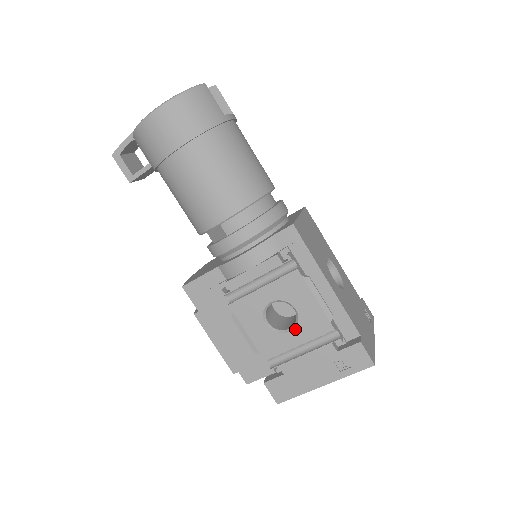
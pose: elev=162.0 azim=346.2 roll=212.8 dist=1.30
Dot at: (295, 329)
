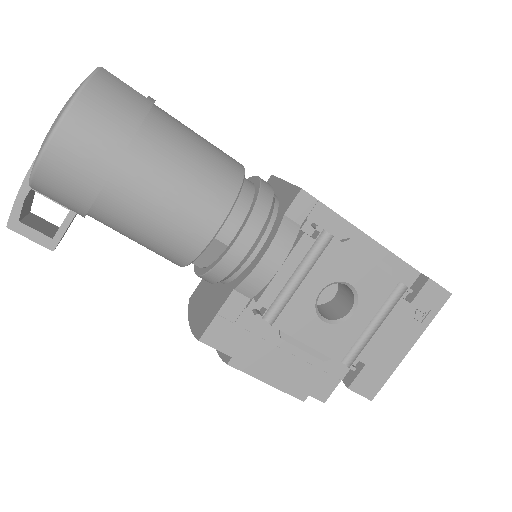
Dot at: (358, 307)
